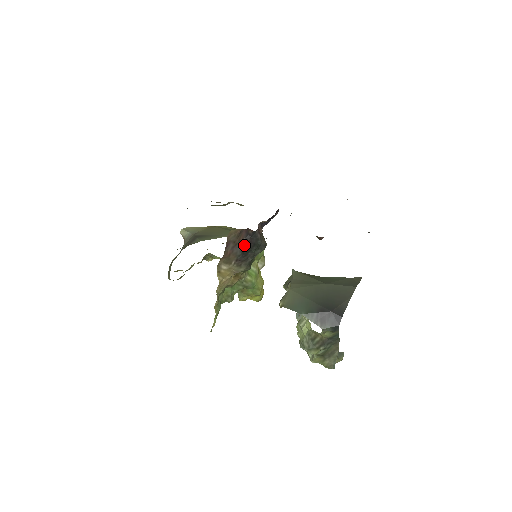
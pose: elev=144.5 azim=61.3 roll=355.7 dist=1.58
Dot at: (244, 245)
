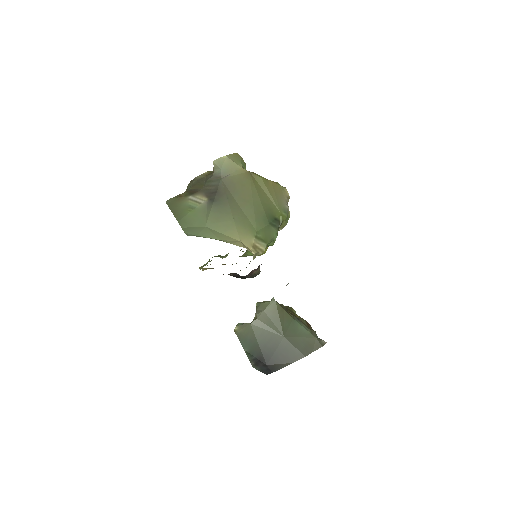
Dot at: (231, 275)
